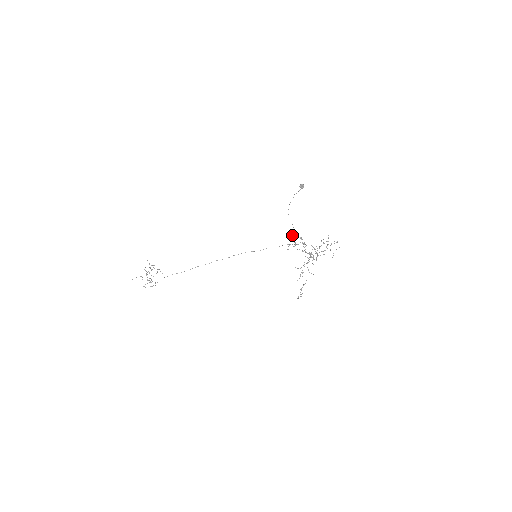
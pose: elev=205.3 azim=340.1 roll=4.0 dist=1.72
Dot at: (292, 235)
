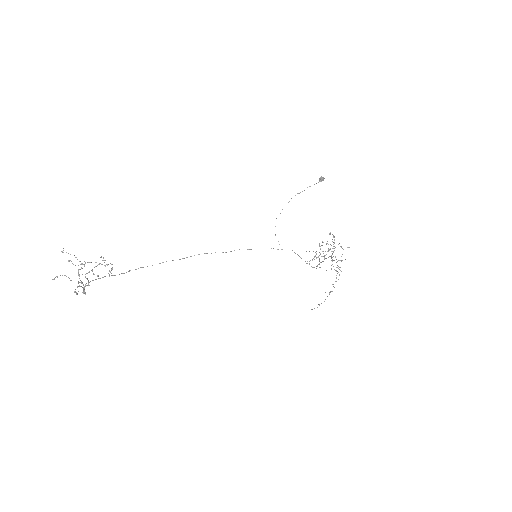
Dot at: (330, 232)
